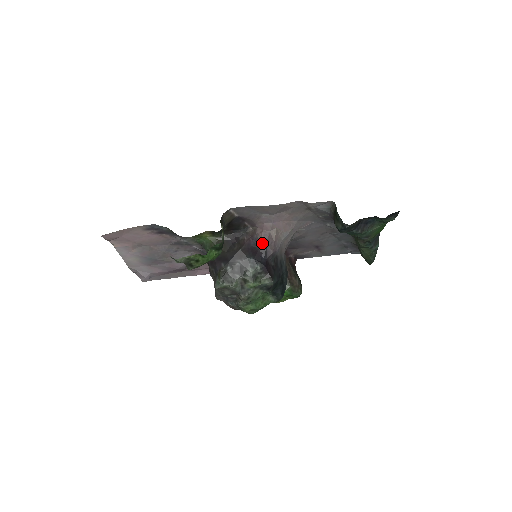
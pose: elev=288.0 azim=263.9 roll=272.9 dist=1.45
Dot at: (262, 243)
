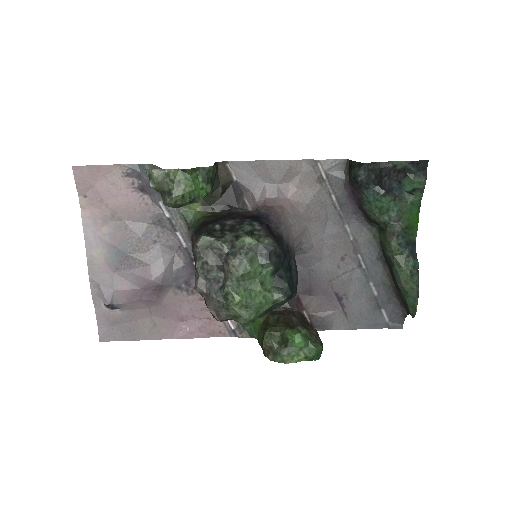
Dot at: (263, 212)
